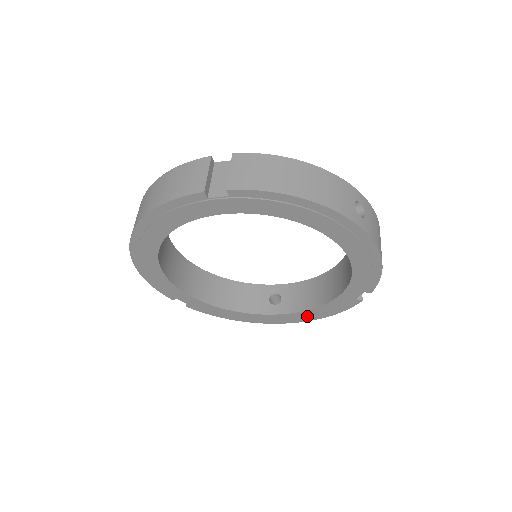
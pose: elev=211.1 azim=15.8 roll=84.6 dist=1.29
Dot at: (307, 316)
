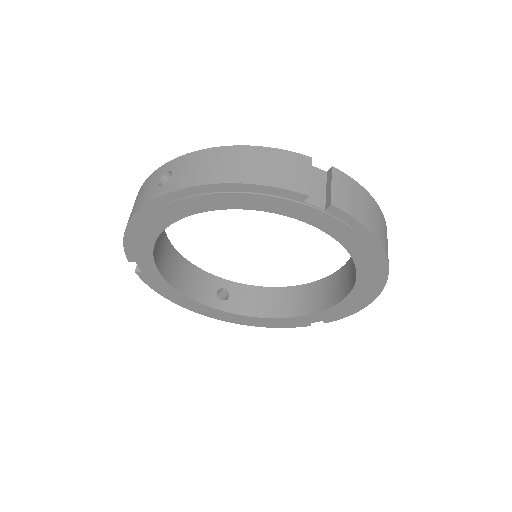
Dot at: (248, 321)
